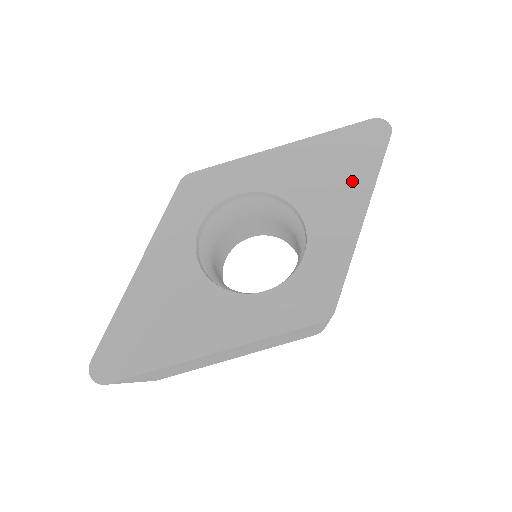
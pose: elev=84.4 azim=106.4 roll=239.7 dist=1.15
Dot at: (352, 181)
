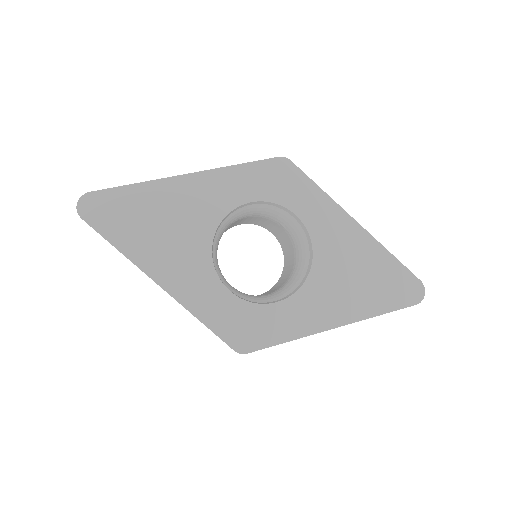
Dot at: (358, 300)
